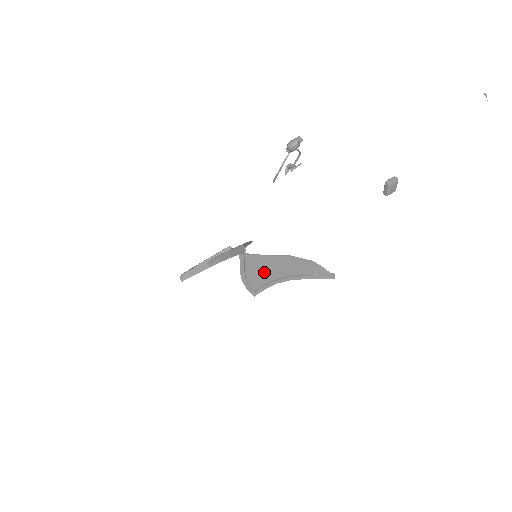
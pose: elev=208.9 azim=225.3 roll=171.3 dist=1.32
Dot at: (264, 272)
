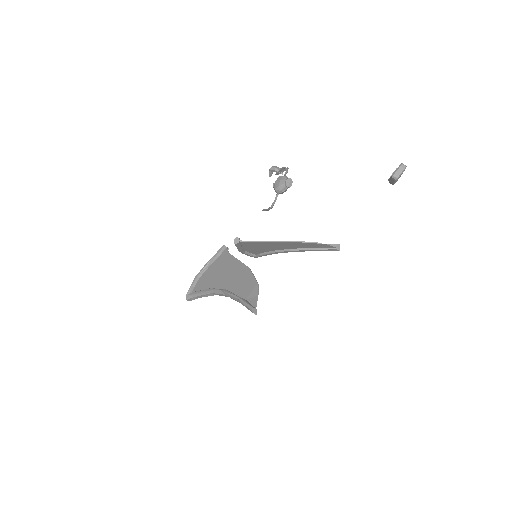
Dot at: (263, 248)
